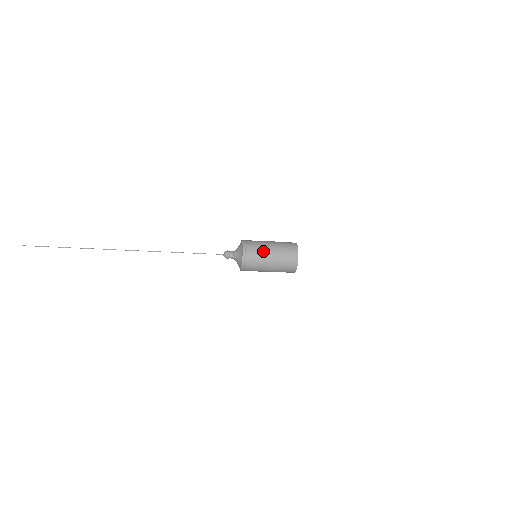
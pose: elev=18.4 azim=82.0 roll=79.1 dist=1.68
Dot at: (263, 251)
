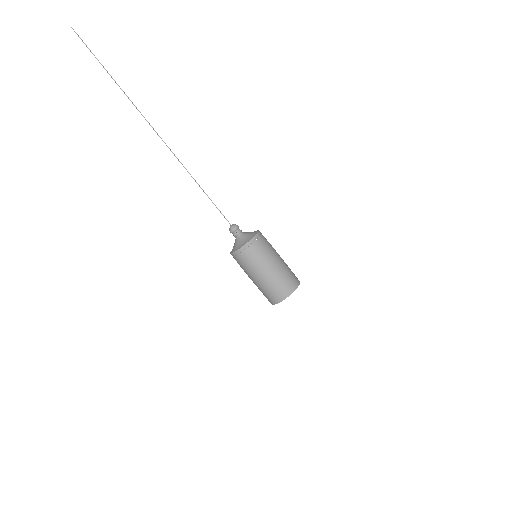
Dot at: (272, 253)
